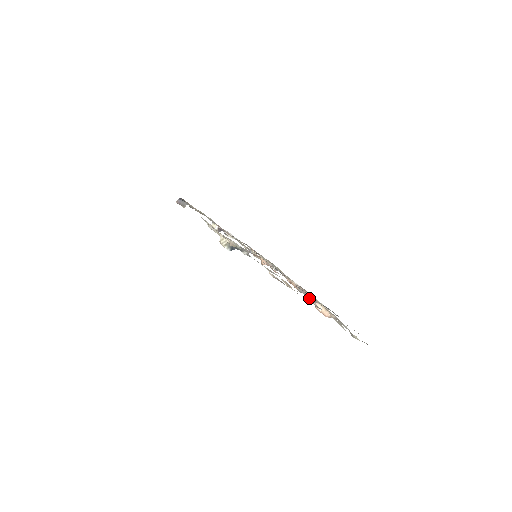
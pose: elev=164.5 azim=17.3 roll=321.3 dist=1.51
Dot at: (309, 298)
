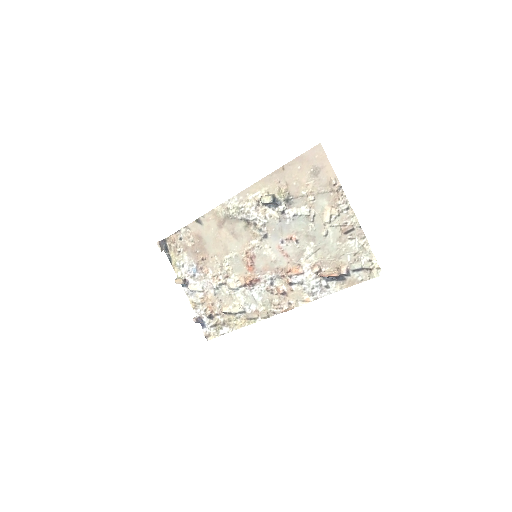
Dot at: (316, 267)
